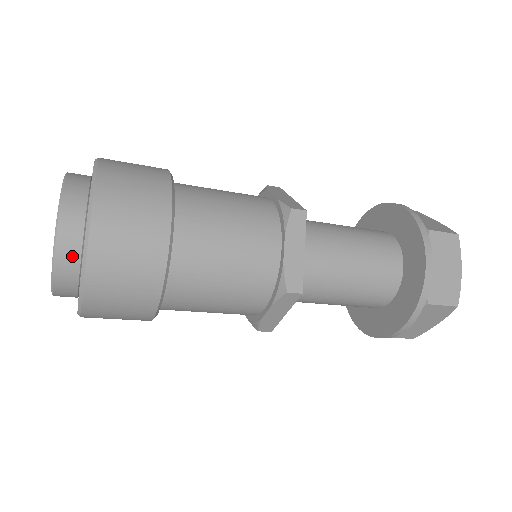
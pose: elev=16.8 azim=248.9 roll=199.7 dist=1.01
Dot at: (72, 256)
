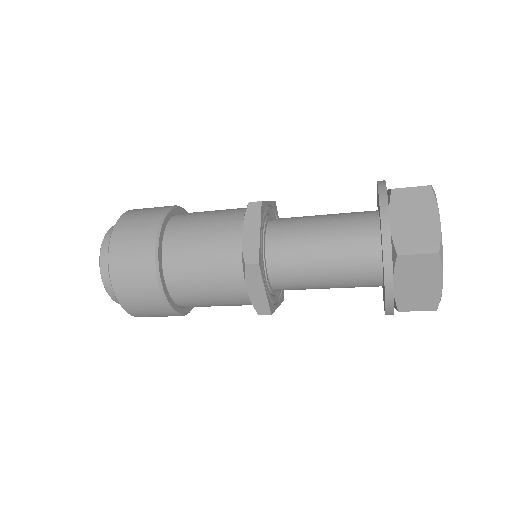
Dot at: occluded
